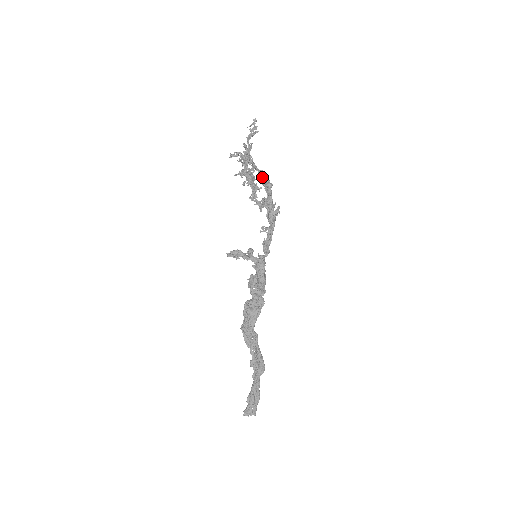
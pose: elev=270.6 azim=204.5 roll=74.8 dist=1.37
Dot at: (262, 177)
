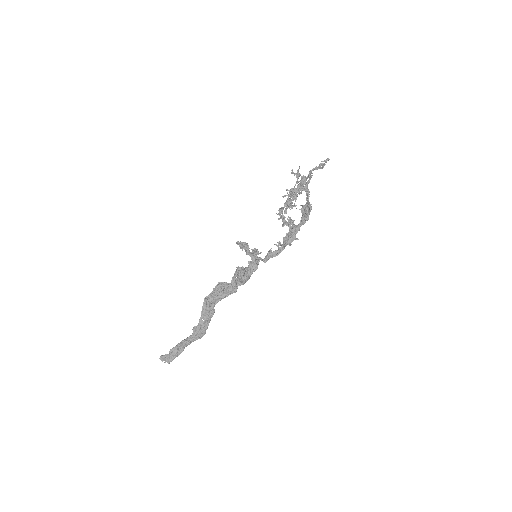
Dot at: (308, 209)
